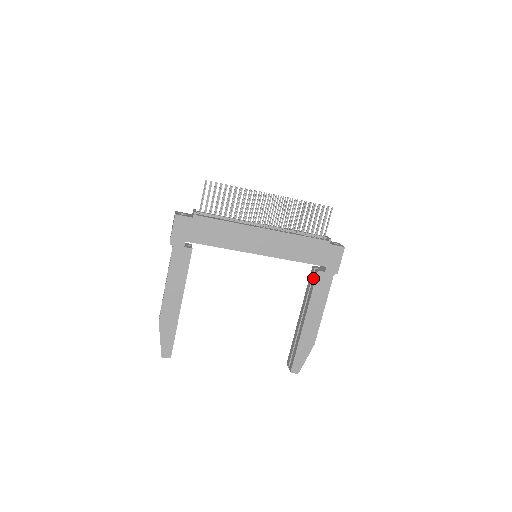
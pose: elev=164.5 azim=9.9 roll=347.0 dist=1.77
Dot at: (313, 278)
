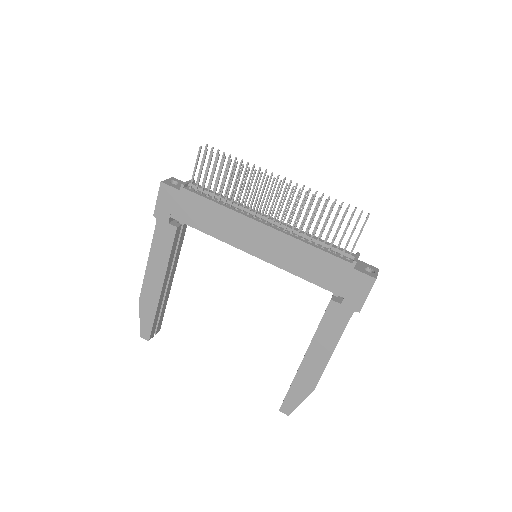
Dot at: occluded
